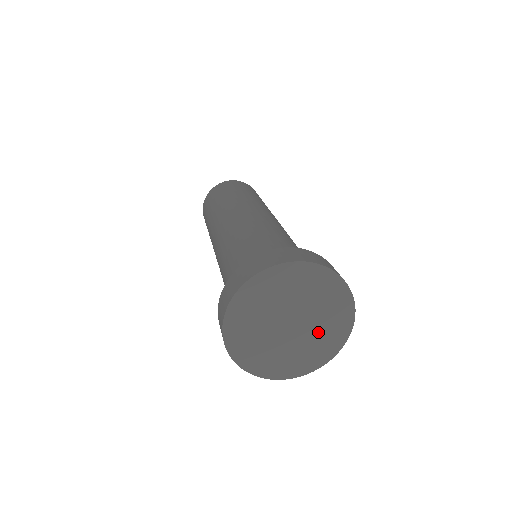
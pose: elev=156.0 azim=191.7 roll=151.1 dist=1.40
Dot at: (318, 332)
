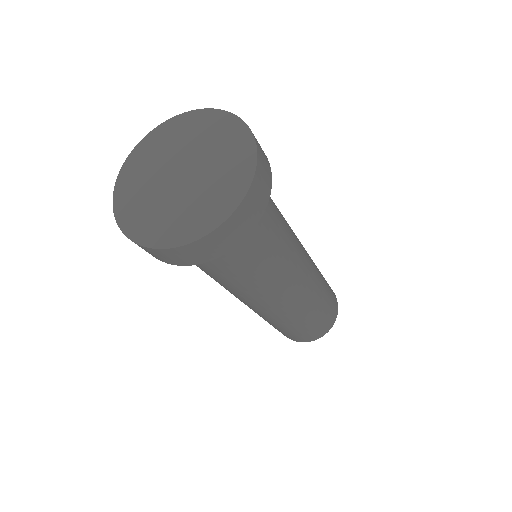
Dot at: (209, 185)
